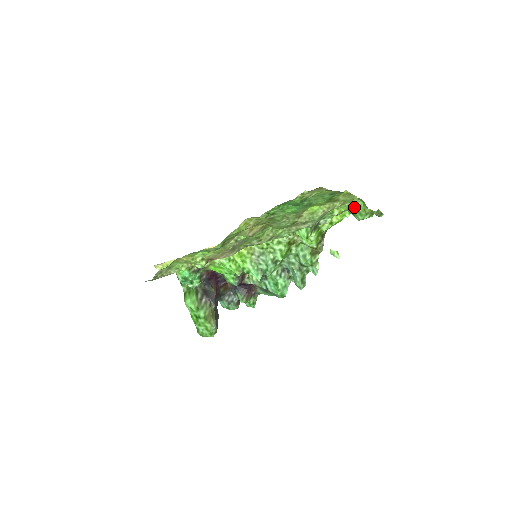
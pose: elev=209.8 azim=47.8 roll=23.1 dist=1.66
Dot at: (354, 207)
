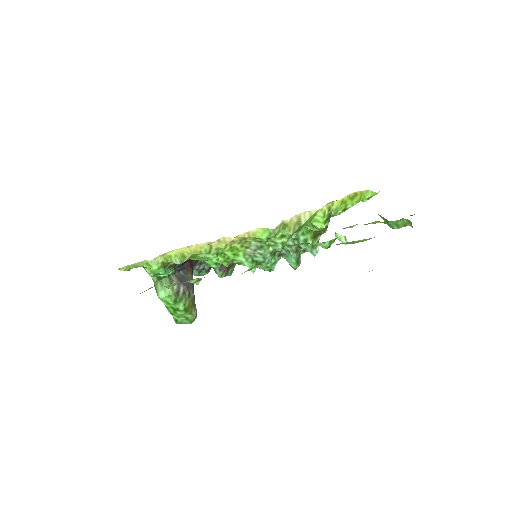
Dot at: (394, 221)
